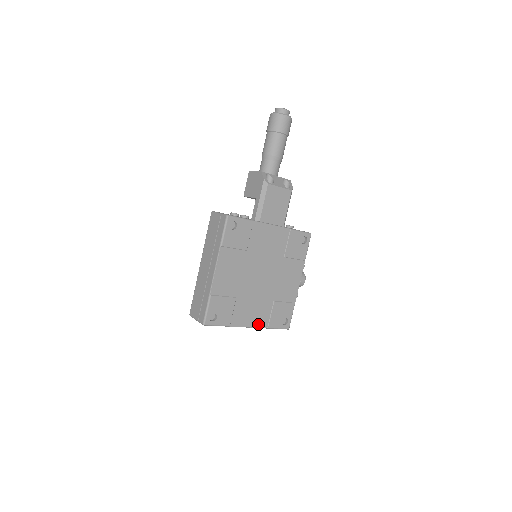
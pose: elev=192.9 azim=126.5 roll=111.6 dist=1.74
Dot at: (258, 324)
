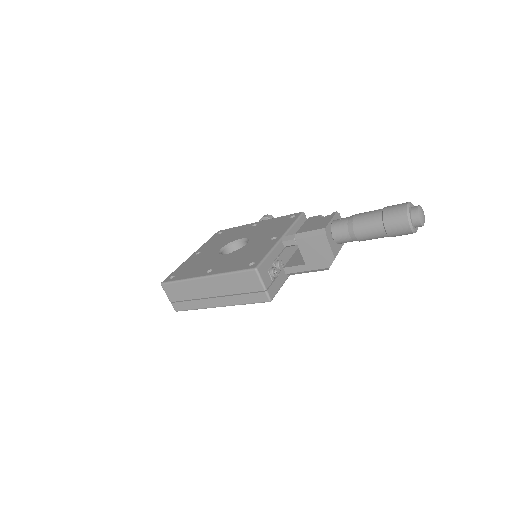
Dot at: occluded
